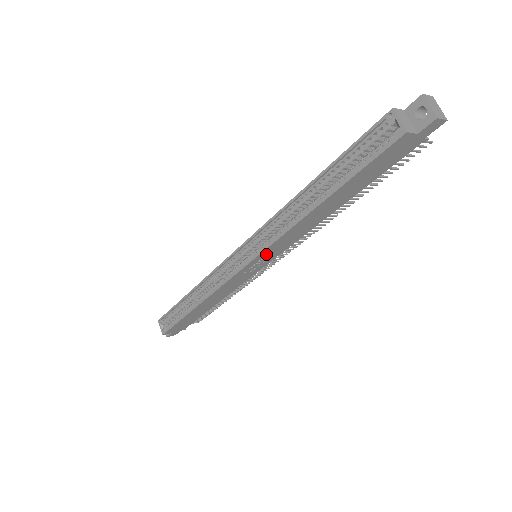
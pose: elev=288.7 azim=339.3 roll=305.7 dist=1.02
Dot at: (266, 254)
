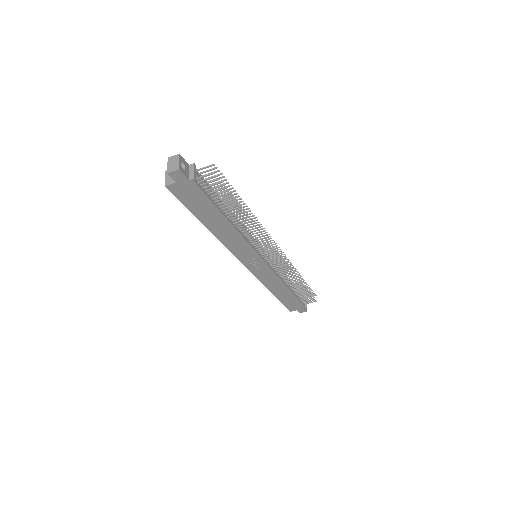
Dot at: (243, 256)
